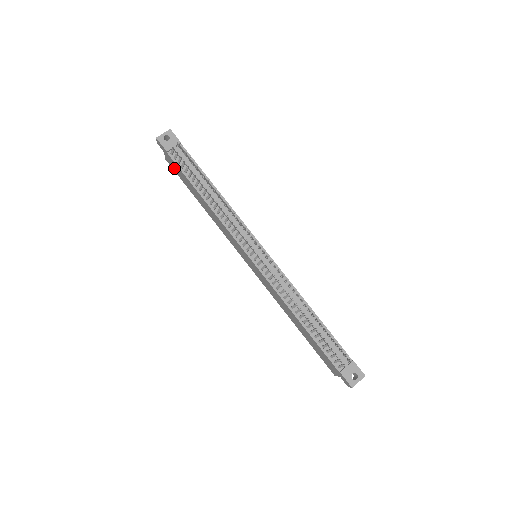
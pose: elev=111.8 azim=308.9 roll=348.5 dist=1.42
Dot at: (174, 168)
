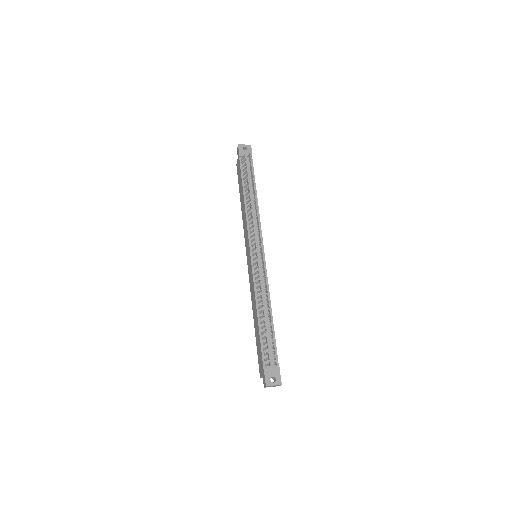
Dot at: (238, 172)
